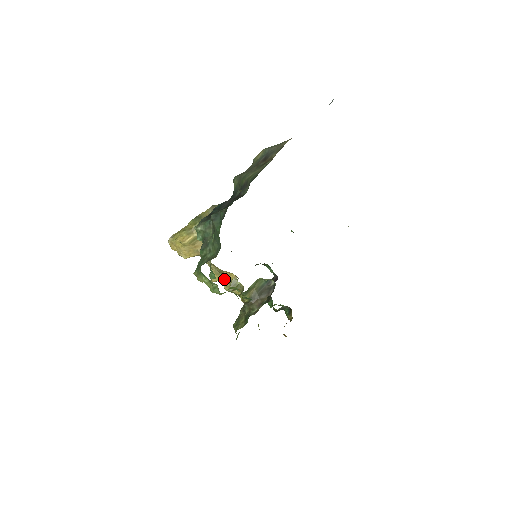
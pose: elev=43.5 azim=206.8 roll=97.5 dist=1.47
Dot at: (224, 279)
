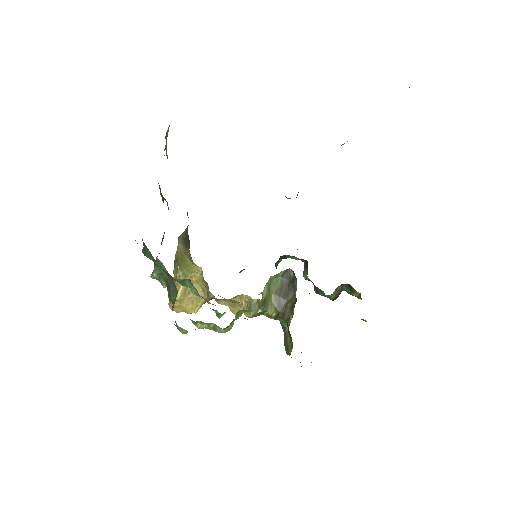
Dot at: occluded
